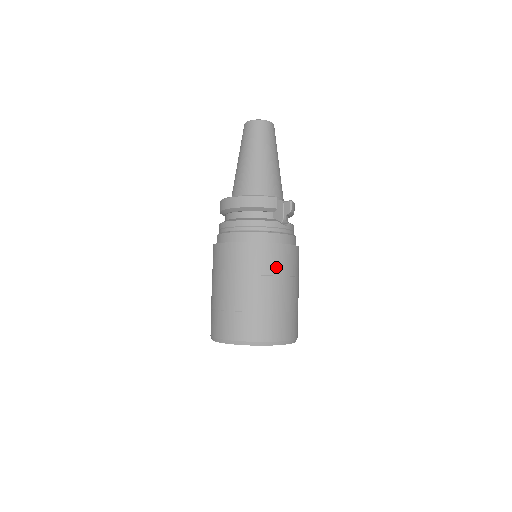
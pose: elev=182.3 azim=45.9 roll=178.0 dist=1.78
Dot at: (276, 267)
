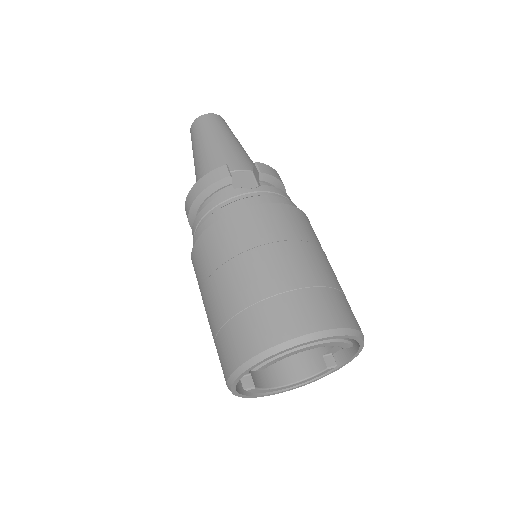
Dot at: (250, 237)
